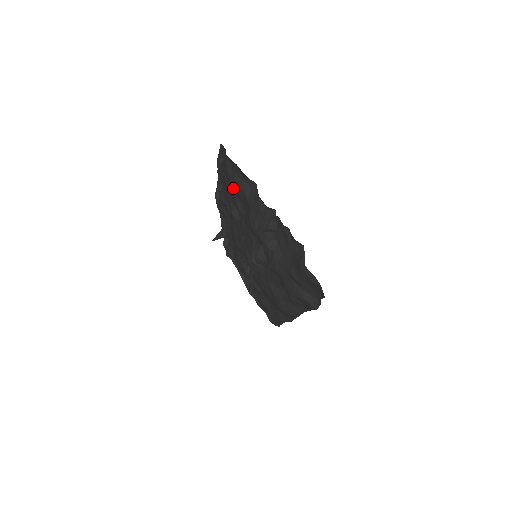
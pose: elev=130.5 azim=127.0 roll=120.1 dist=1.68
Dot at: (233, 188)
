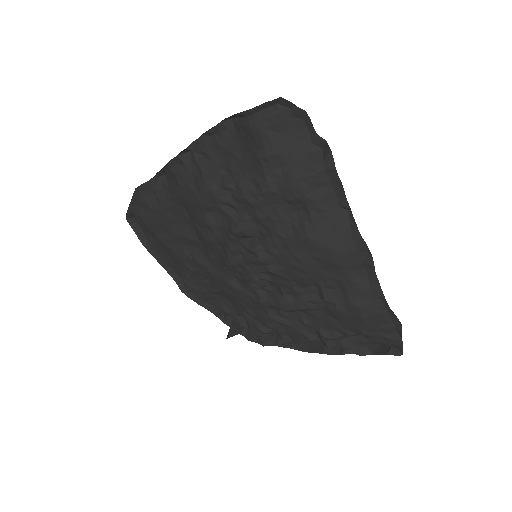
Dot at: (165, 226)
